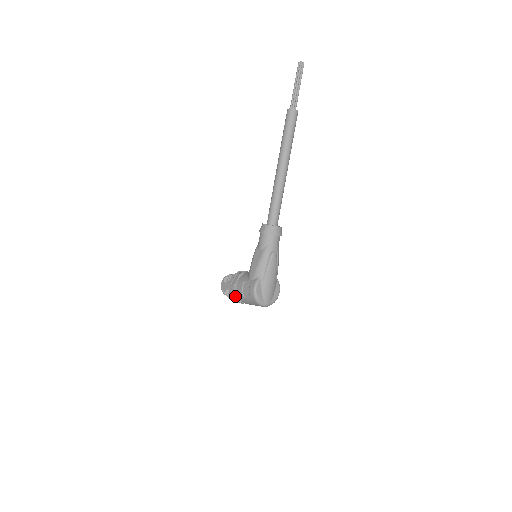
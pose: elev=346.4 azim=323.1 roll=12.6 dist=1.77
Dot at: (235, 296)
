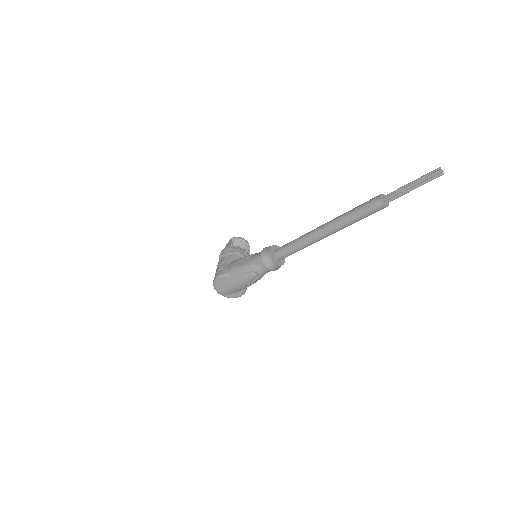
Dot at: occluded
